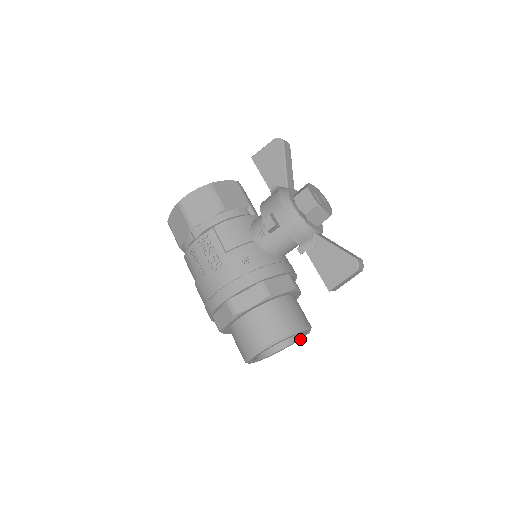
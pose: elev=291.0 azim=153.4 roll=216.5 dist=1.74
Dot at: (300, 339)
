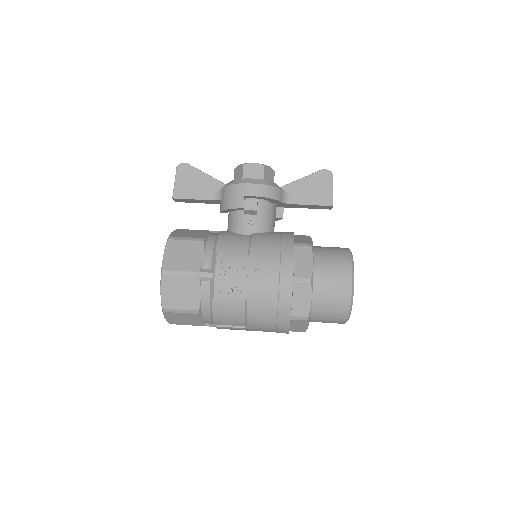
Dot at: occluded
